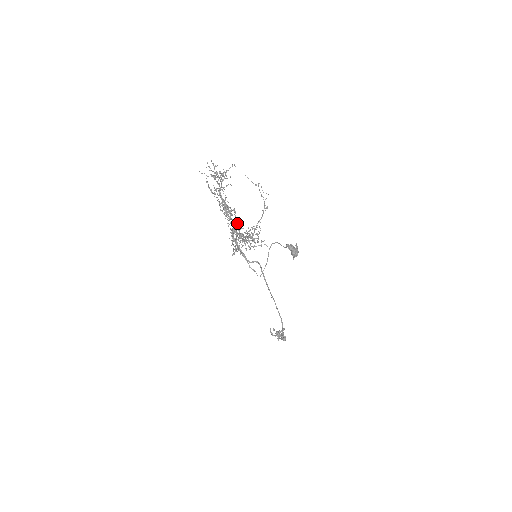
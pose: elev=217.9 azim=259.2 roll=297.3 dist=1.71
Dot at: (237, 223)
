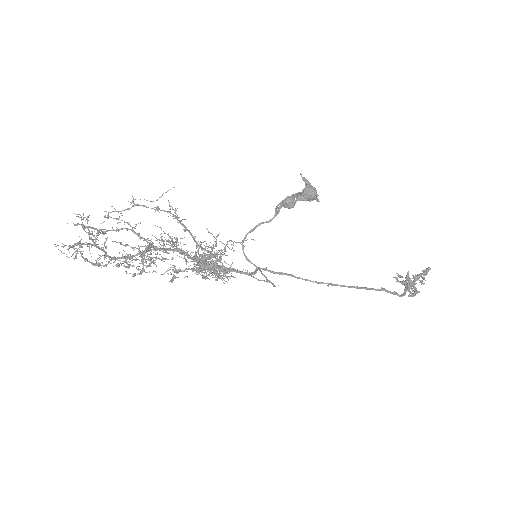
Dot at: occluded
